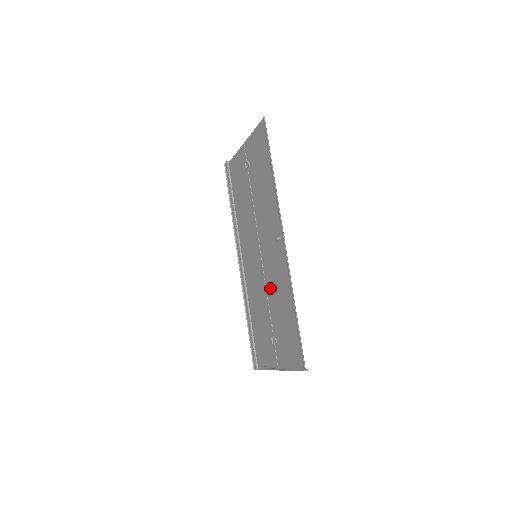
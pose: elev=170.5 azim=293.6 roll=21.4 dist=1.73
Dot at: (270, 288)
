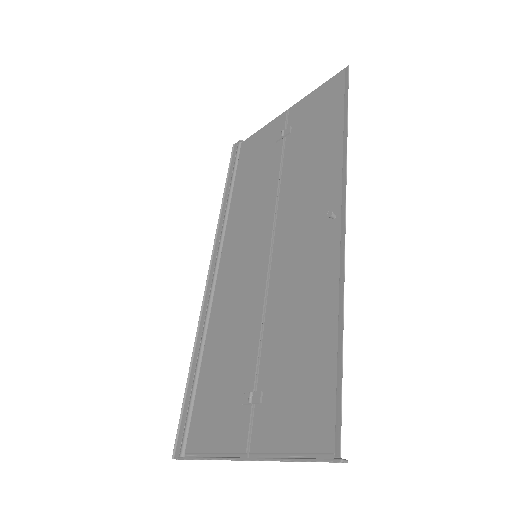
Dot at: (277, 302)
